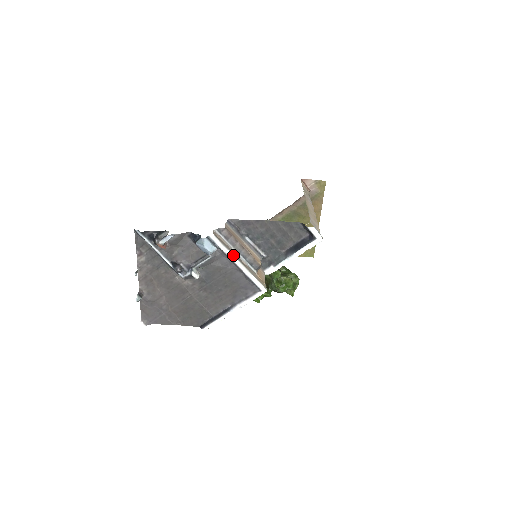
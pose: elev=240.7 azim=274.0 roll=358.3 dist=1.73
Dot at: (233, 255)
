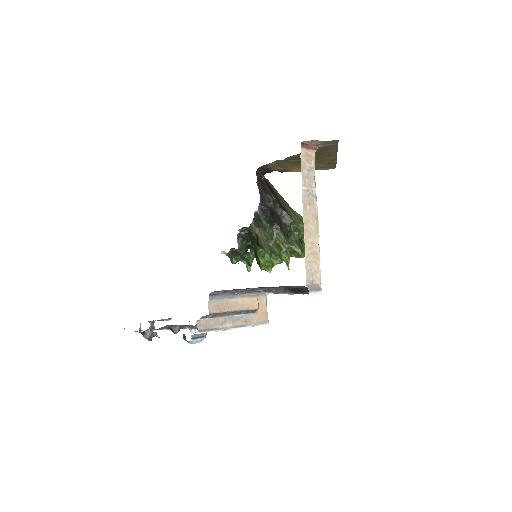
Dot at: (225, 329)
